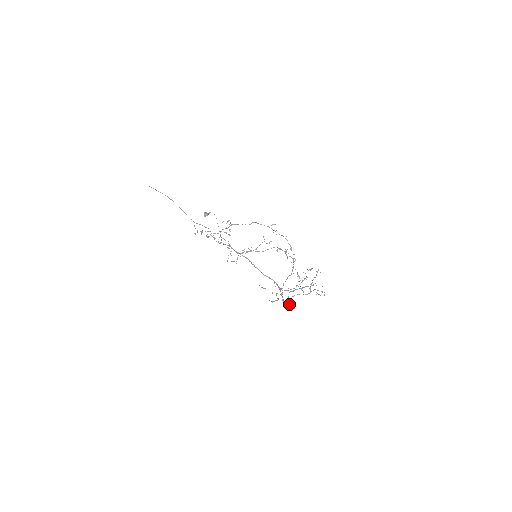
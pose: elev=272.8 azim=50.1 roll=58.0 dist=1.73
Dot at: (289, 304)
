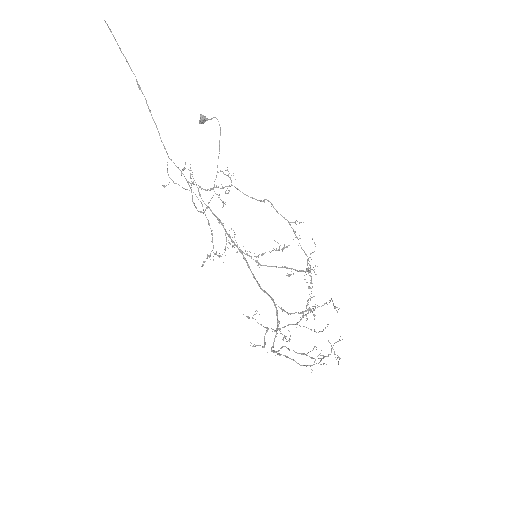
Dot at: (284, 337)
